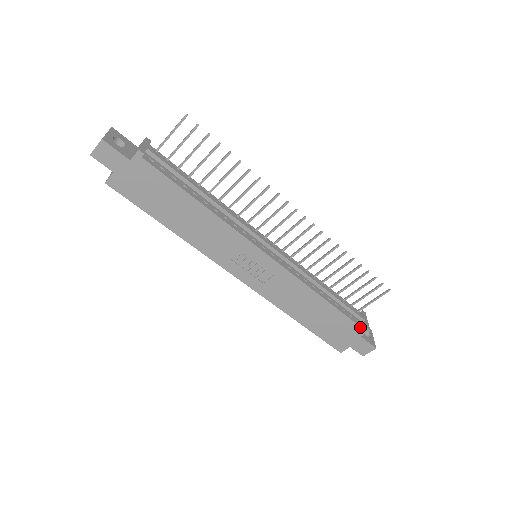
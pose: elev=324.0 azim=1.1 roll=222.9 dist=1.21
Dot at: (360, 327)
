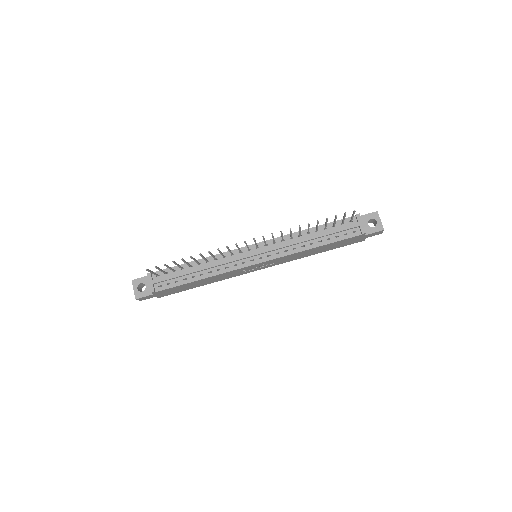
Dot at: (357, 236)
